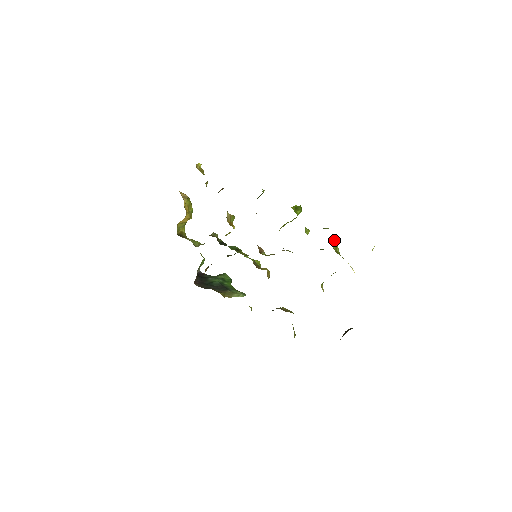
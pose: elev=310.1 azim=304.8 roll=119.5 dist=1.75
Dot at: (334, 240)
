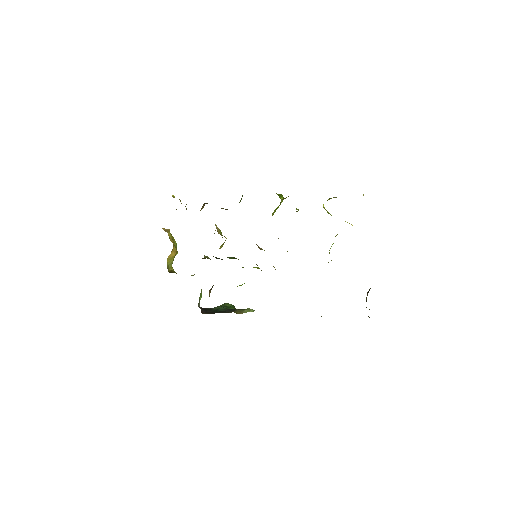
Dot at: (324, 207)
